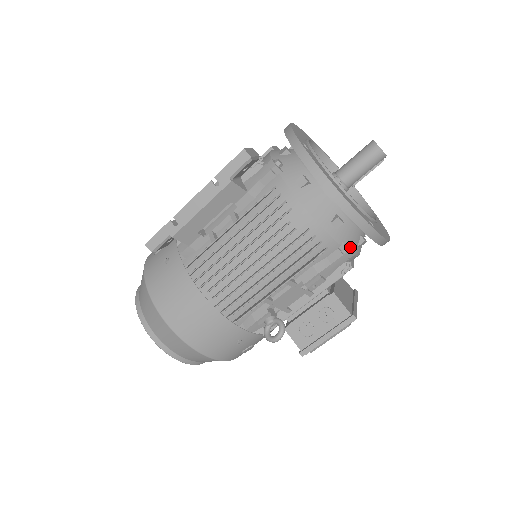
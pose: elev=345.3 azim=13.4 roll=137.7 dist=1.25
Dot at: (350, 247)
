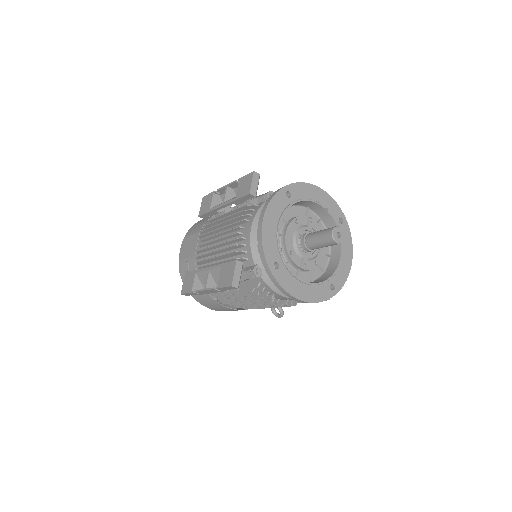
Dot at: occluded
